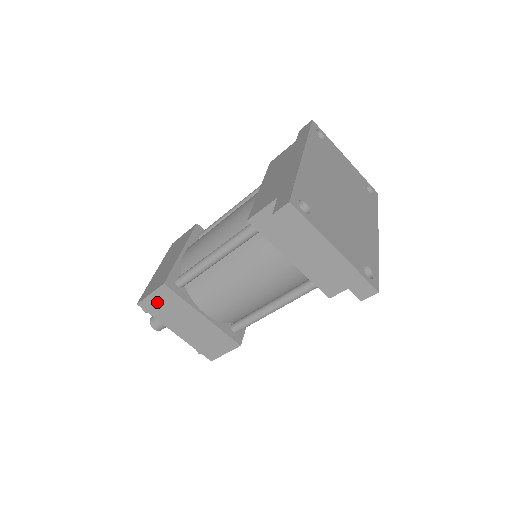
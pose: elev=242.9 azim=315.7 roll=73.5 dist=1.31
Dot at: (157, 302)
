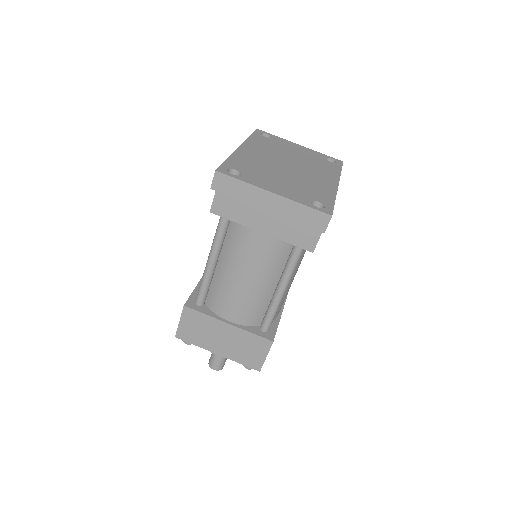
Dot at: (188, 327)
